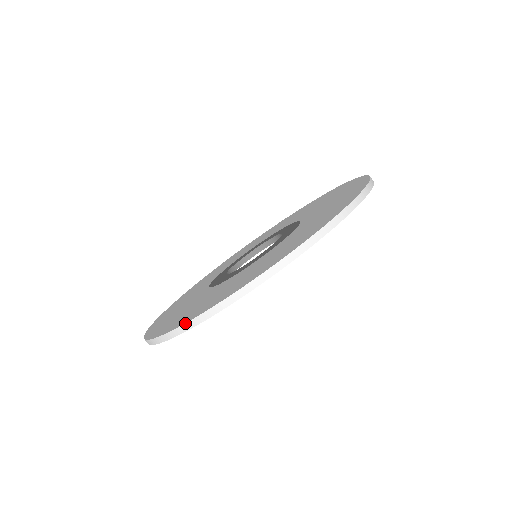
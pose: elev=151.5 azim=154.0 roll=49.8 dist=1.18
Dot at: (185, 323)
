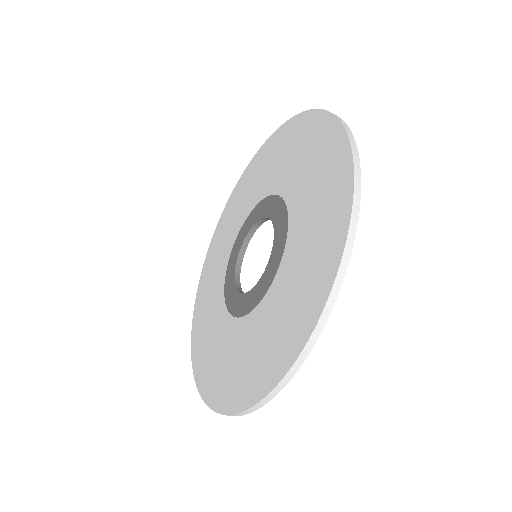
Dot at: (229, 415)
